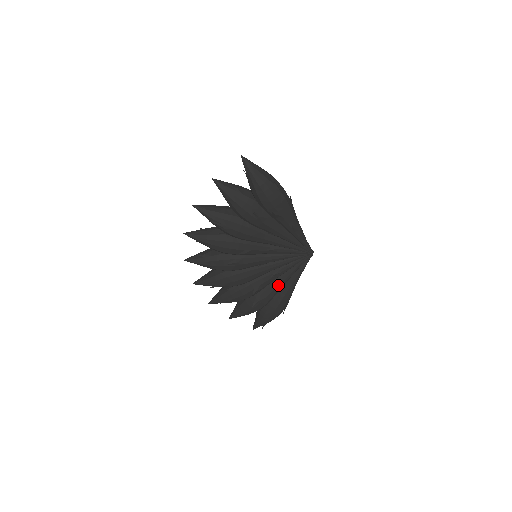
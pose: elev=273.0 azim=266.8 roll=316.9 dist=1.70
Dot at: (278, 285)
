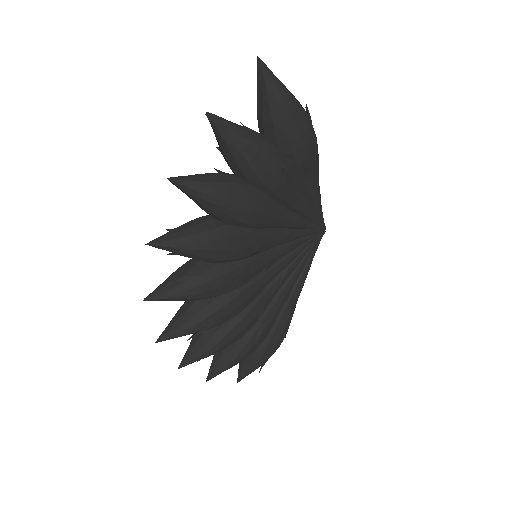
Dot at: (285, 294)
